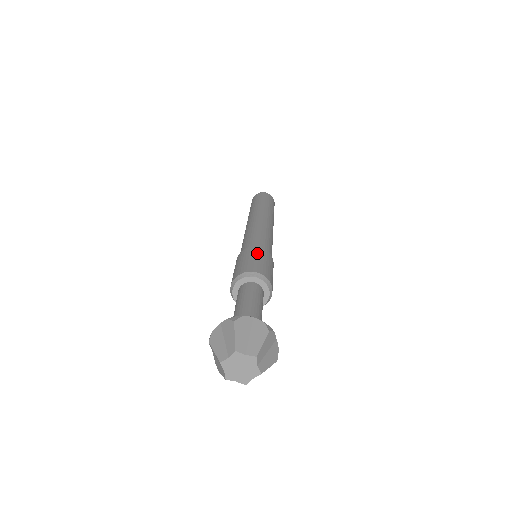
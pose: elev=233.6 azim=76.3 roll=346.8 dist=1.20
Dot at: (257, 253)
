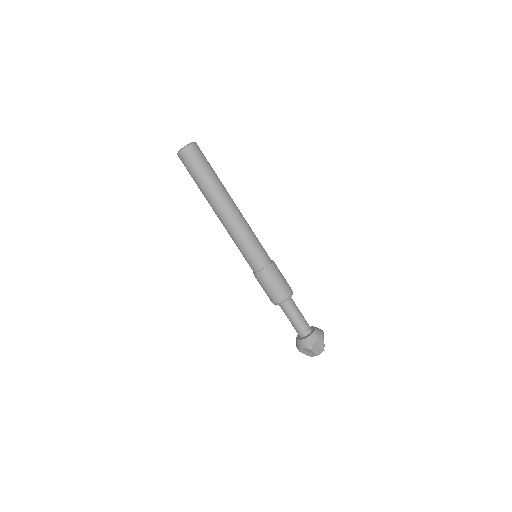
Dot at: (261, 282)
